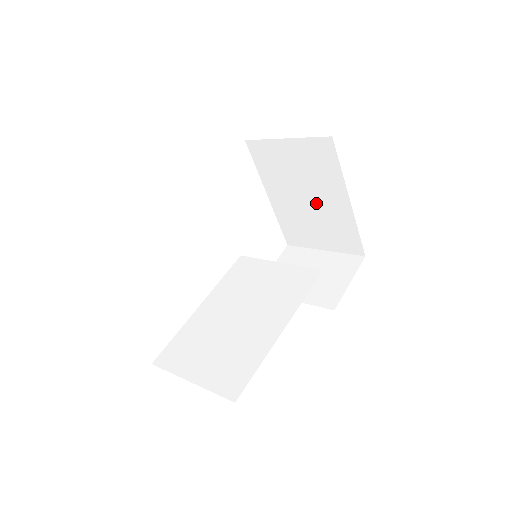
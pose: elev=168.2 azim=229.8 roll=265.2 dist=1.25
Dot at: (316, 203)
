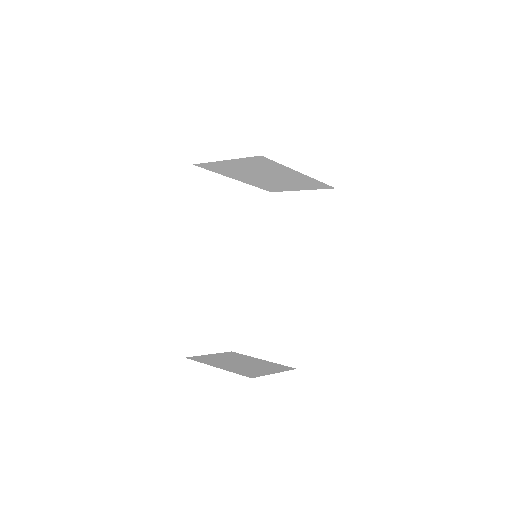
Dot at: (276, 177)
